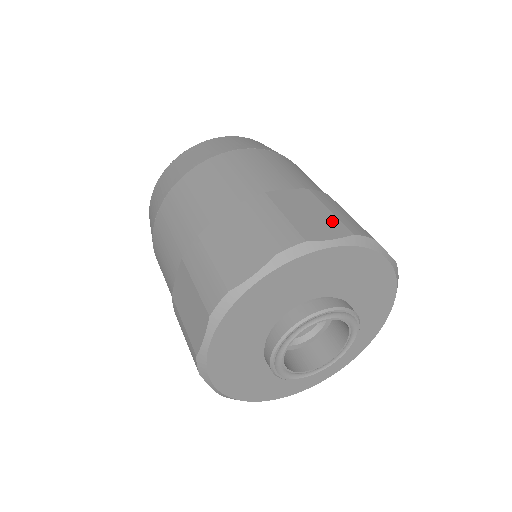
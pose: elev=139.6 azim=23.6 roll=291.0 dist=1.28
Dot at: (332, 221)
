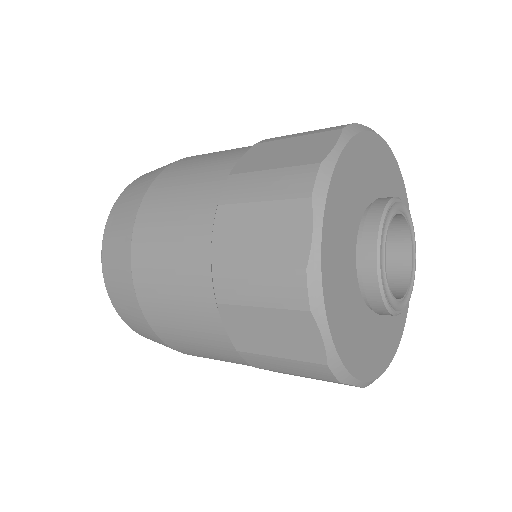
Dot at: (312, 138)
